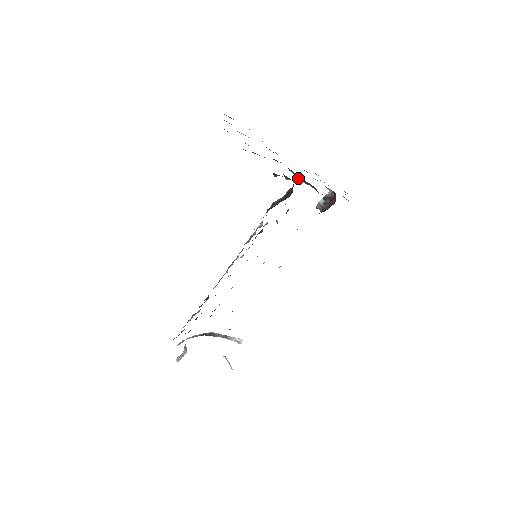
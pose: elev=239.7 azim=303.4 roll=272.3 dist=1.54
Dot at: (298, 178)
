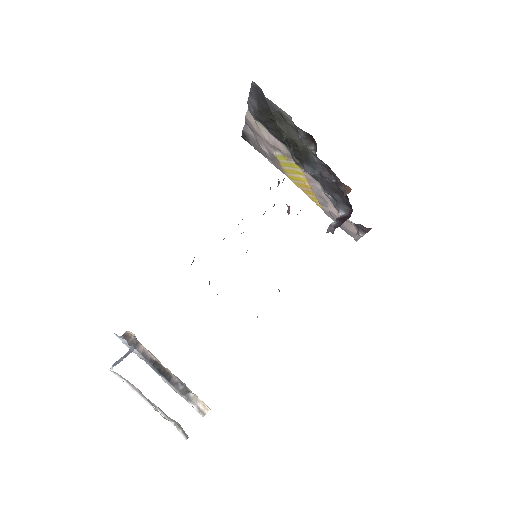
Dot at: (315, 173)
